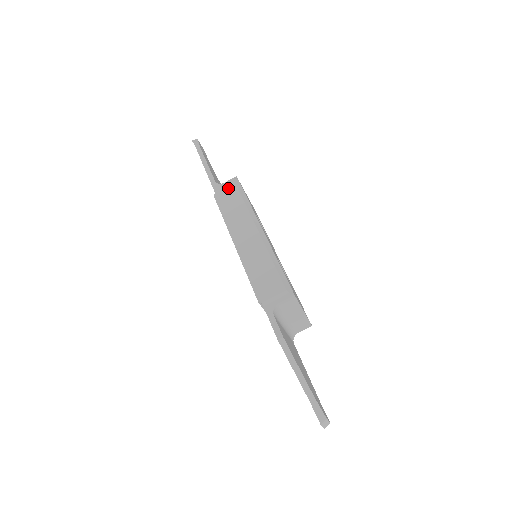
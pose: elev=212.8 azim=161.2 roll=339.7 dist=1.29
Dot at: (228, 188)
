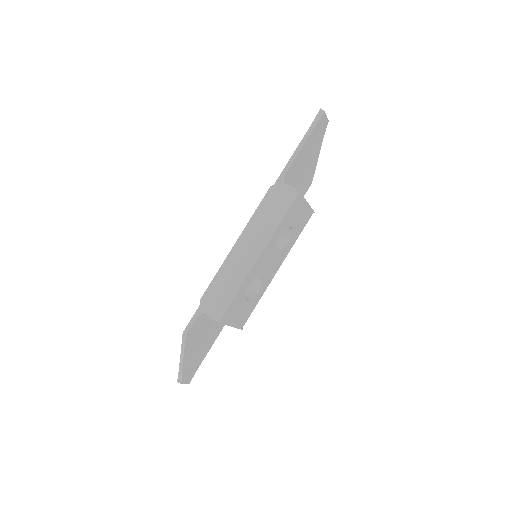
Dot at: (283, 193)
